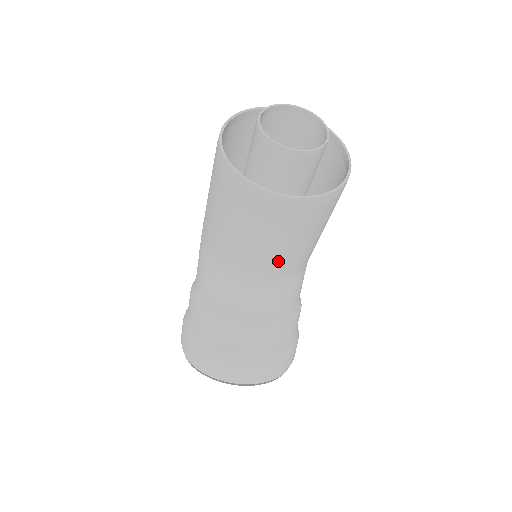
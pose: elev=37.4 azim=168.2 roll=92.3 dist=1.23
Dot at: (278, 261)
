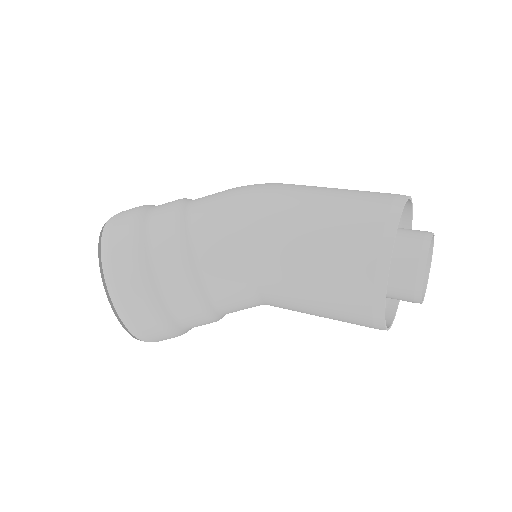
Dot at: (291, 307)
